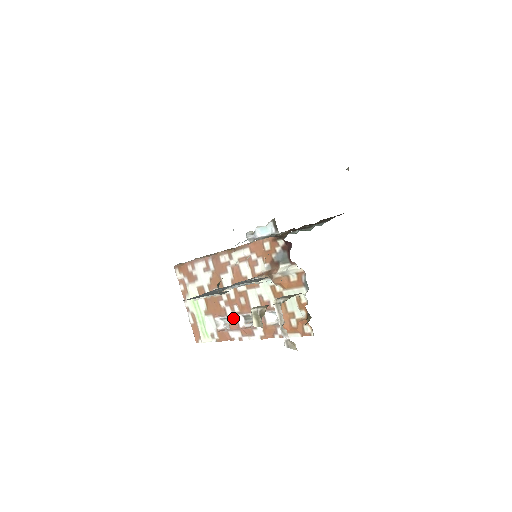
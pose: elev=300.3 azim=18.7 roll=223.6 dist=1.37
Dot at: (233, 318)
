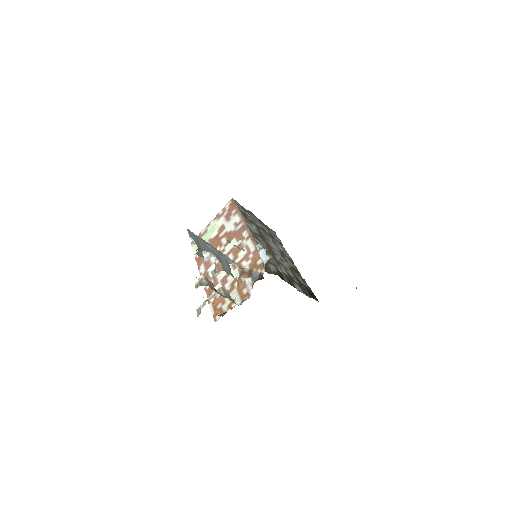
Dot at: (212, 262)
